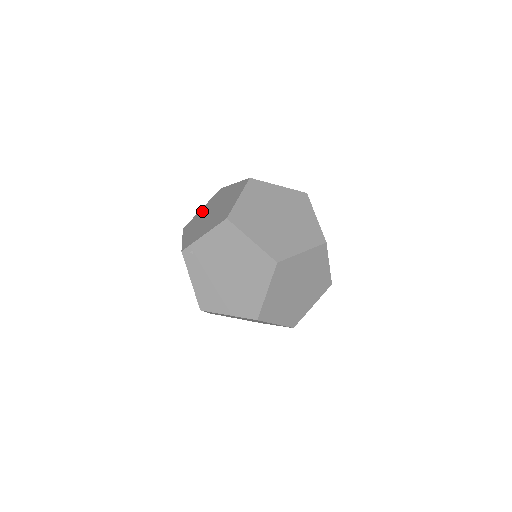
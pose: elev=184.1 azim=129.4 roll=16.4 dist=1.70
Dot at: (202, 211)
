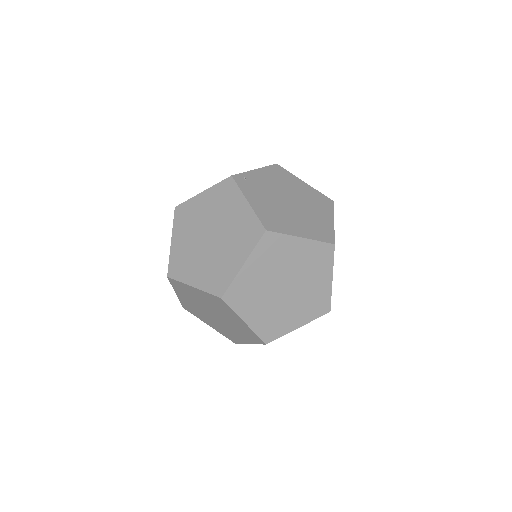
Dot at: occluded
